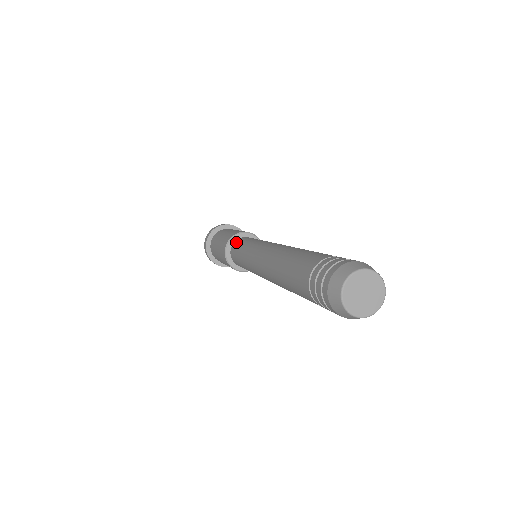
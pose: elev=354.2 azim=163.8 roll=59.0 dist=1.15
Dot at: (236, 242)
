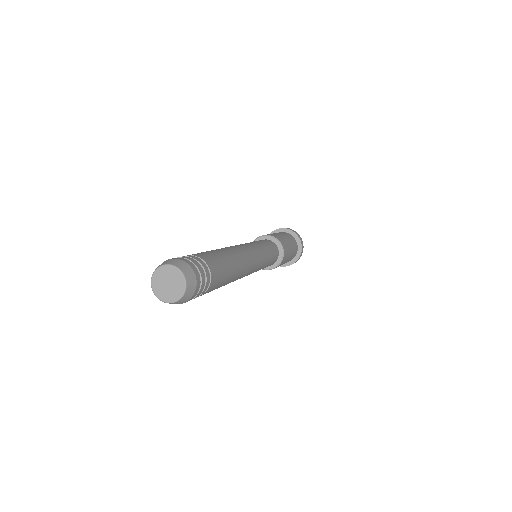
Dot at: occluded
